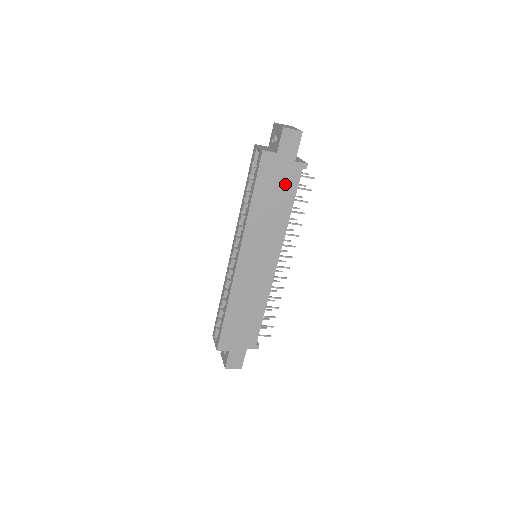
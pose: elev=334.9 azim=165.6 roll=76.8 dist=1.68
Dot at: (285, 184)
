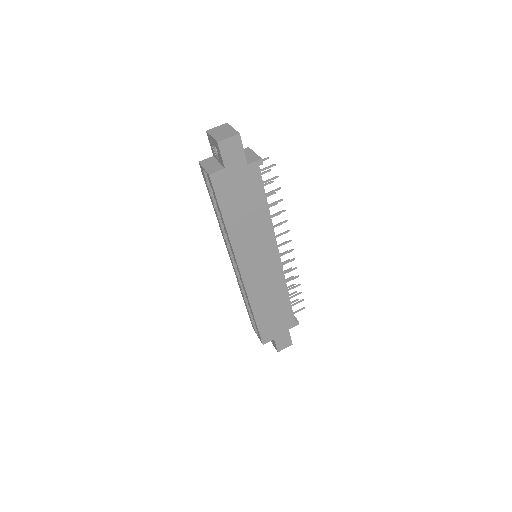
Dot at: (249, 189)
